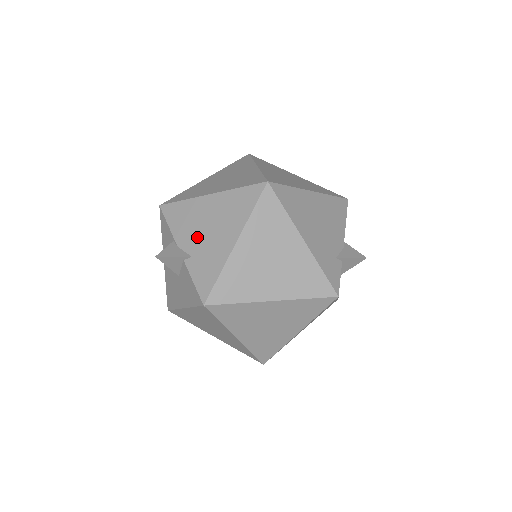
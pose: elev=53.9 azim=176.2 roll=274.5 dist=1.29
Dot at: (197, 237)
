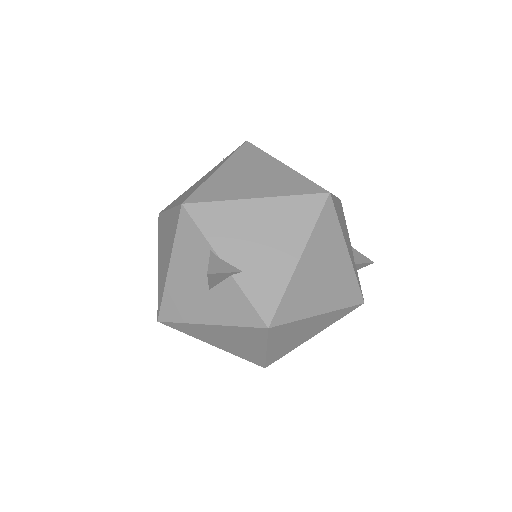
Dot at: (247, 248)
